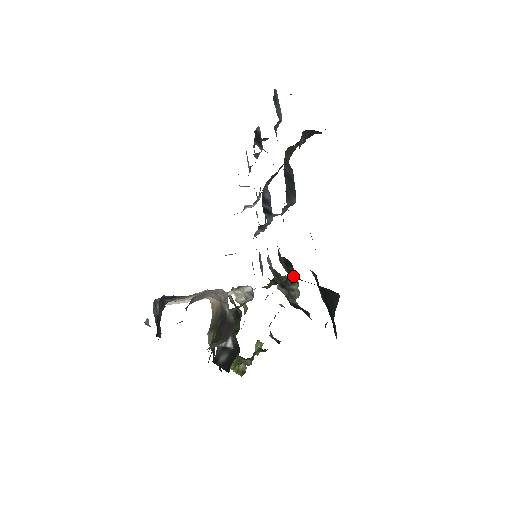
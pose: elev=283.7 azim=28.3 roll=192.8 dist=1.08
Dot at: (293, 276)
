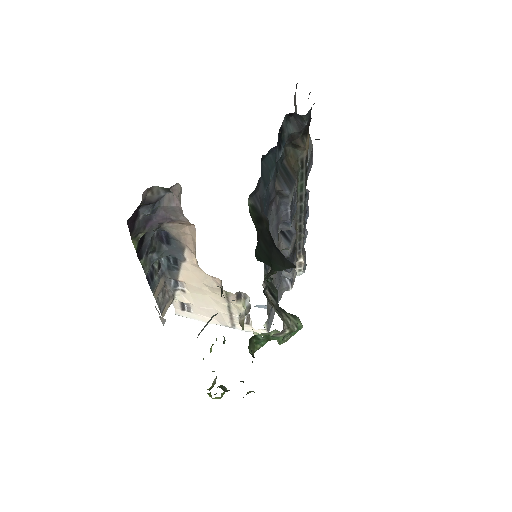
Dot at: occluded
